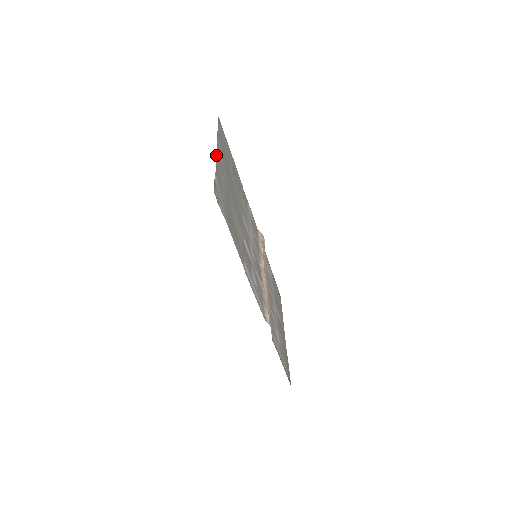
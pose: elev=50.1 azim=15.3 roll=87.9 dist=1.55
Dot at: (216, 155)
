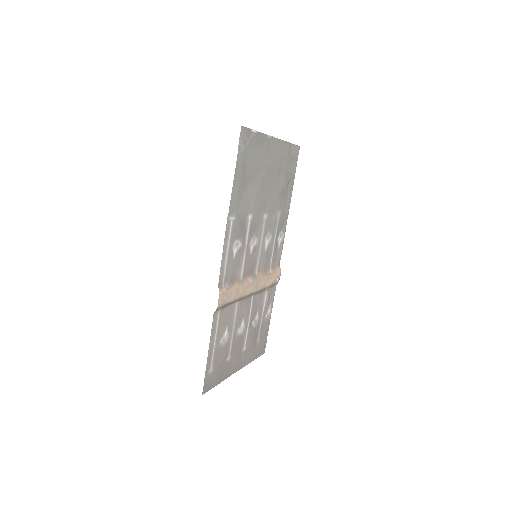
Dot at: (270, 136)
